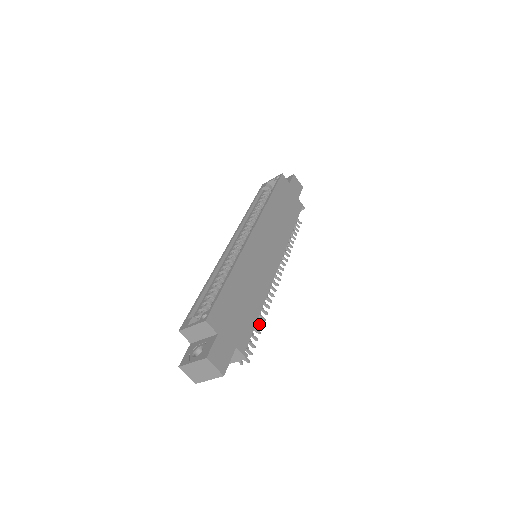
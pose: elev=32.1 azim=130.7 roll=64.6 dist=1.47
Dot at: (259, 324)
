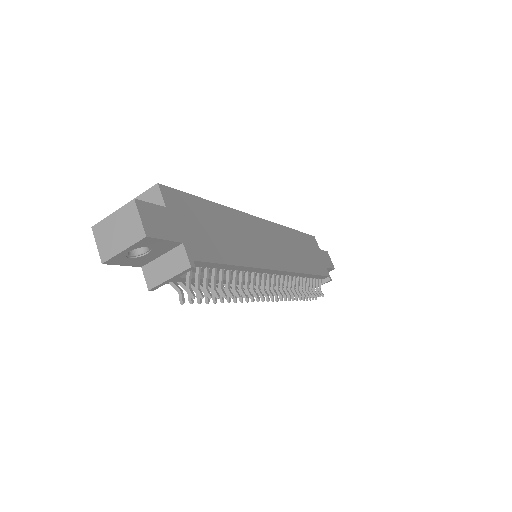
Dot at: (229, 291)
